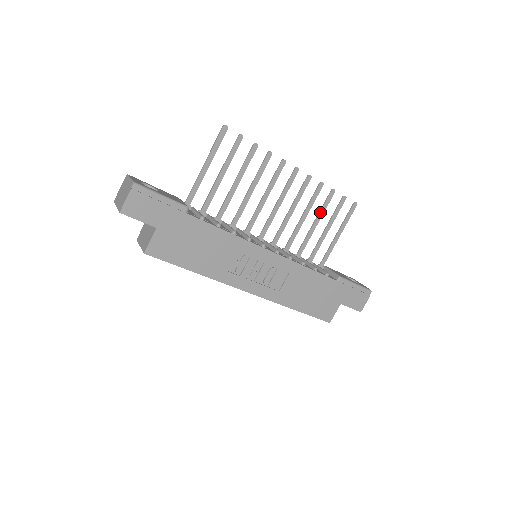
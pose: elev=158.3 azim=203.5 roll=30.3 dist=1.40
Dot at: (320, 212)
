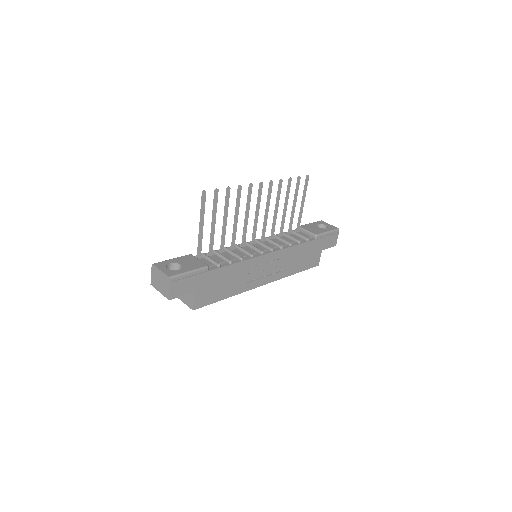
Dot at: (286, 198)
